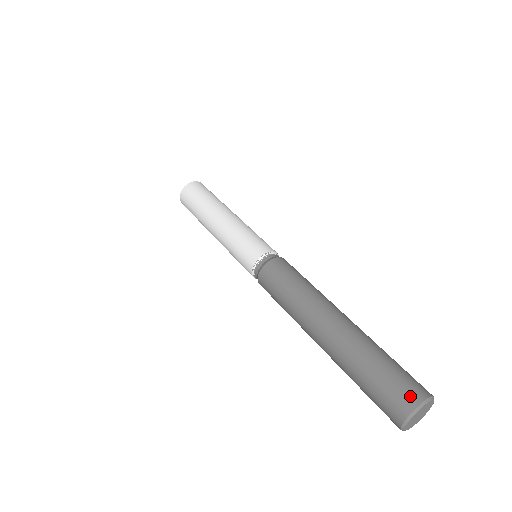
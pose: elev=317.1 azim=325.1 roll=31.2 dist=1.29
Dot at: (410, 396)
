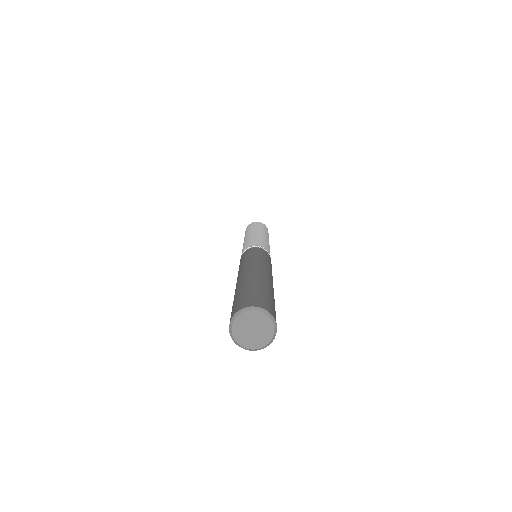
Dot at: (240, 305)
